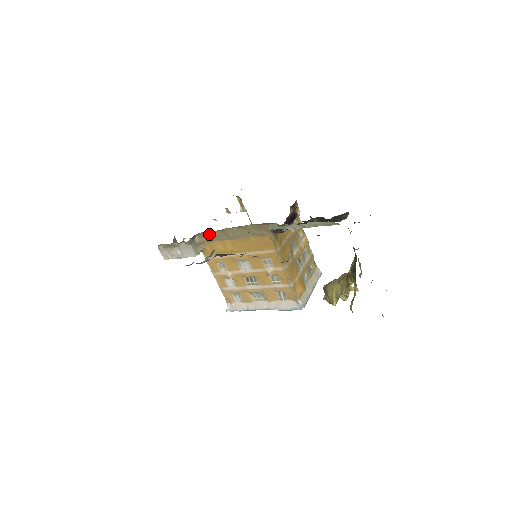
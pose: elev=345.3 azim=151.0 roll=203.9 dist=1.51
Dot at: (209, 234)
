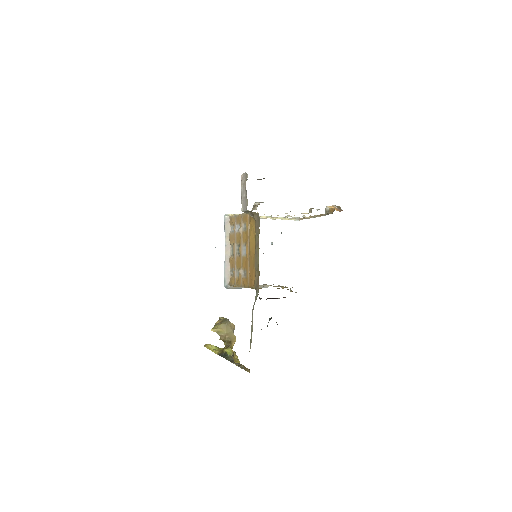
Dot at: occluded
